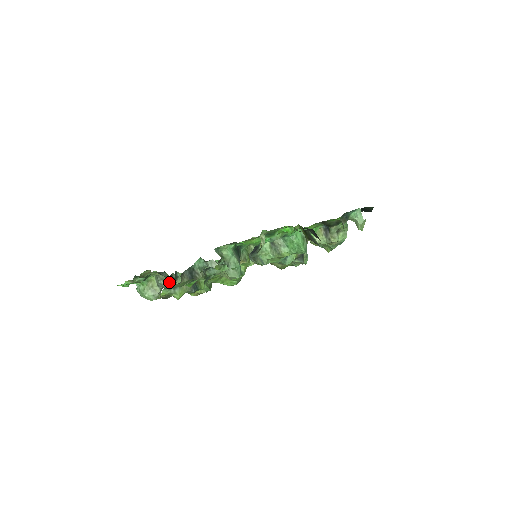
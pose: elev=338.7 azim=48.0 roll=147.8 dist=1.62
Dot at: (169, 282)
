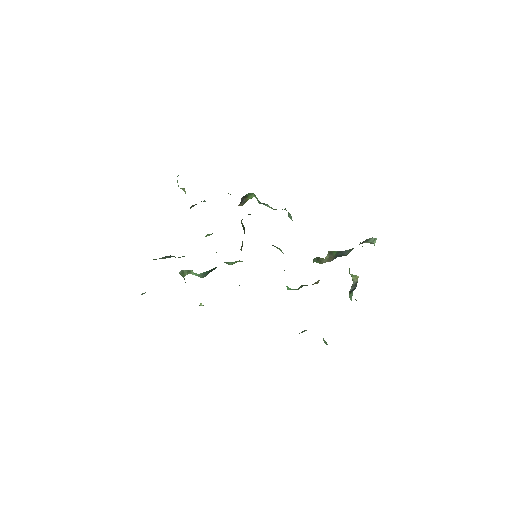
Dot at: occluded
